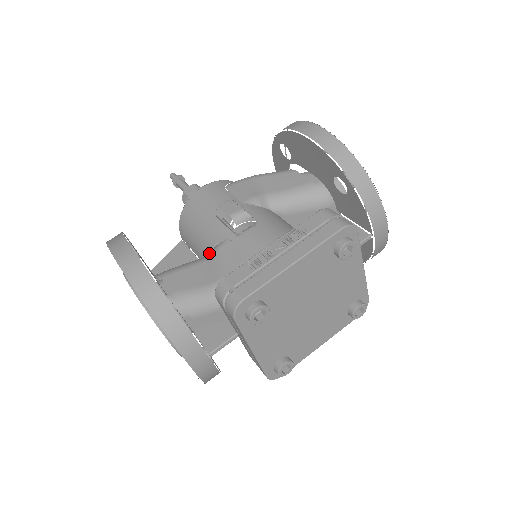
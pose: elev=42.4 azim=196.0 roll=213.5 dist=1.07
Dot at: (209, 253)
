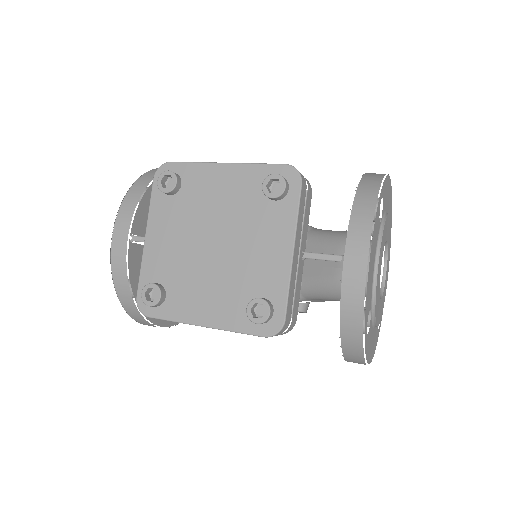
Dot at: occluded
